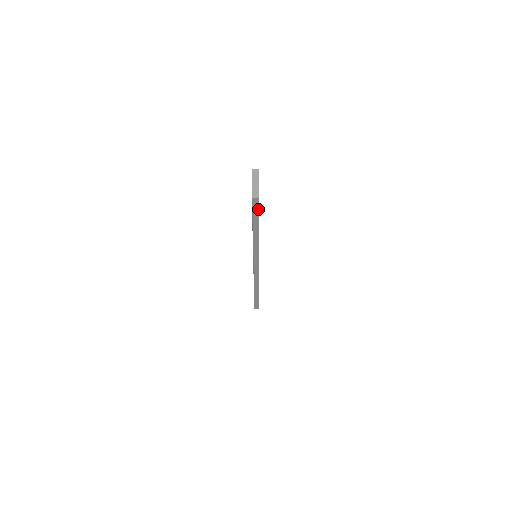
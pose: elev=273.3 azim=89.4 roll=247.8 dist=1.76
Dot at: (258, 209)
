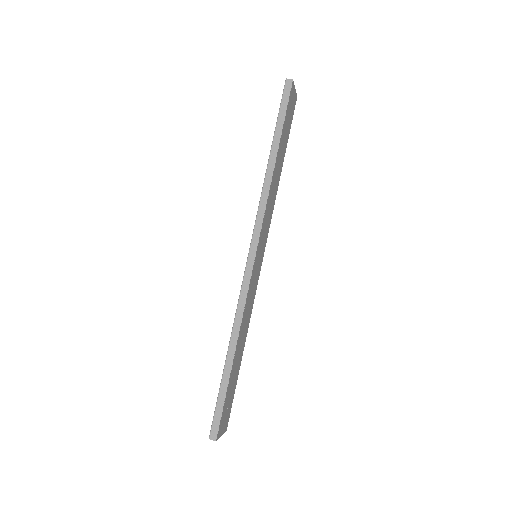
Dot at: (288, 100)
